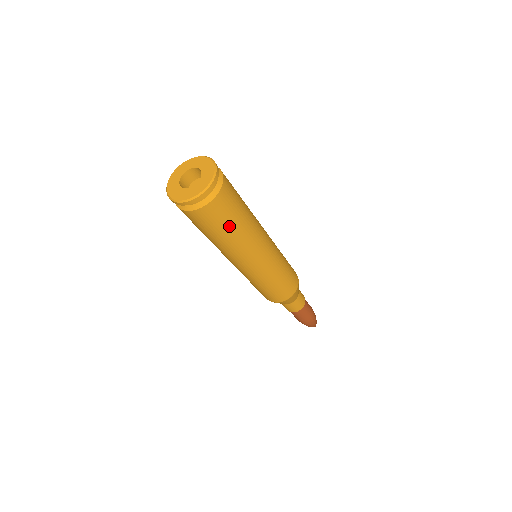
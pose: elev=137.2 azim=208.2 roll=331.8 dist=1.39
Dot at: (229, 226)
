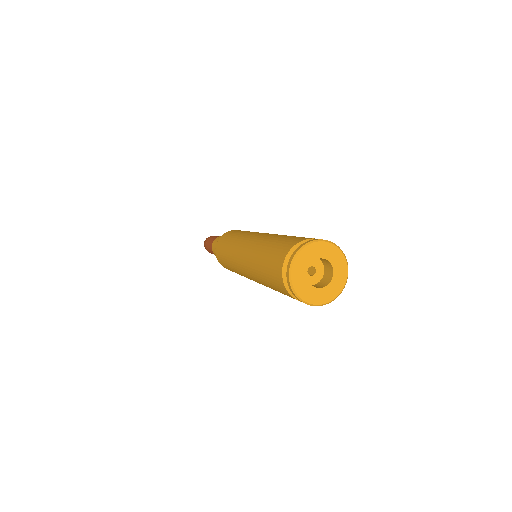
Dot at: occluded
